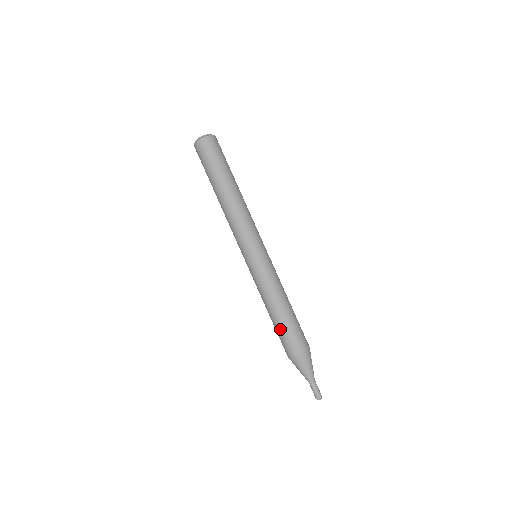
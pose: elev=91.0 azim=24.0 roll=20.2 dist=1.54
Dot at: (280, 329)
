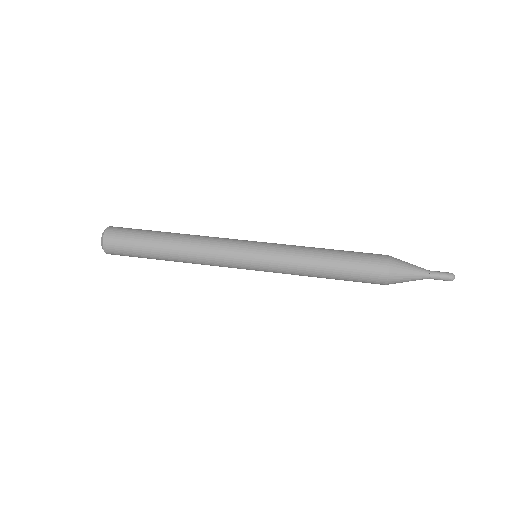
Dot at: (351, 253)
